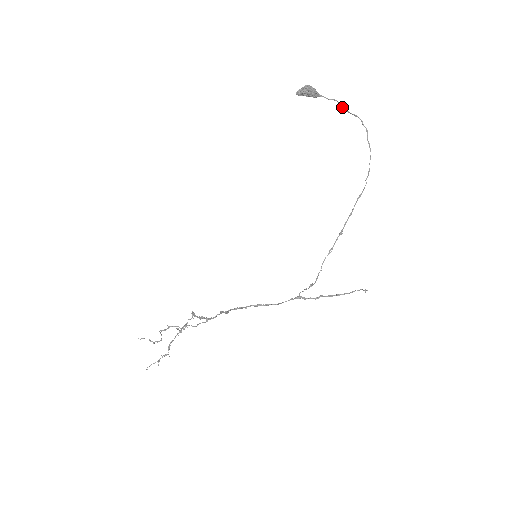
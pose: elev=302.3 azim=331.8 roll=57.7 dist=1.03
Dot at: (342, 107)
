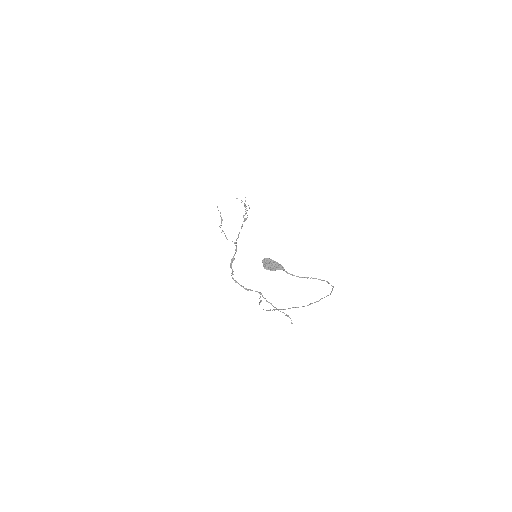
Dot at: (304, 277)
